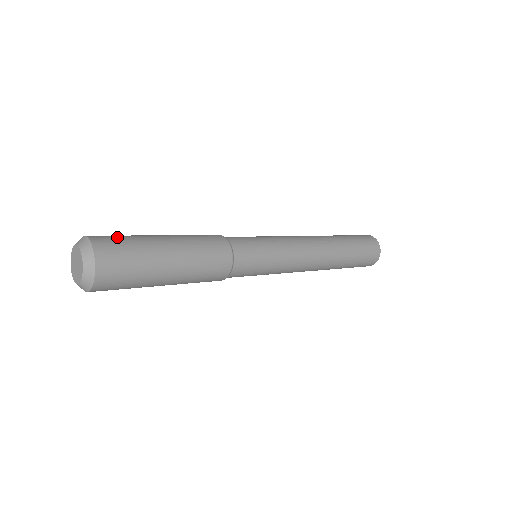
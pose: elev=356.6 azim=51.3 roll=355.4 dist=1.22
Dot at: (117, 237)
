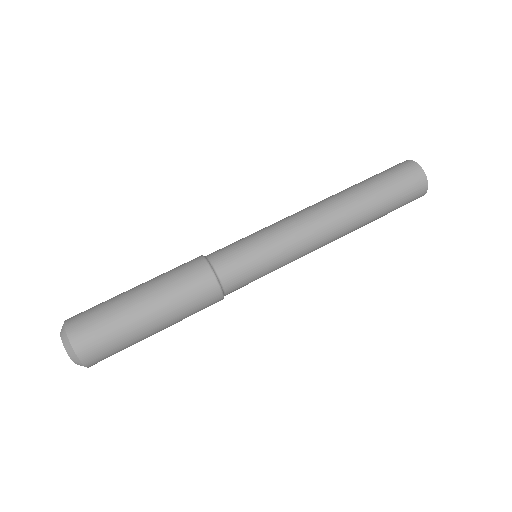
Dot at: (102, 339)
